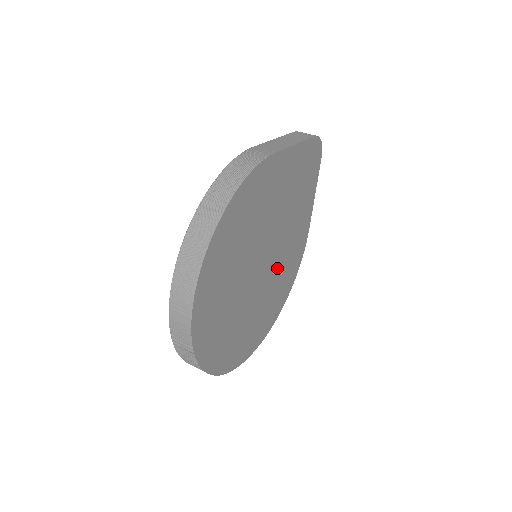
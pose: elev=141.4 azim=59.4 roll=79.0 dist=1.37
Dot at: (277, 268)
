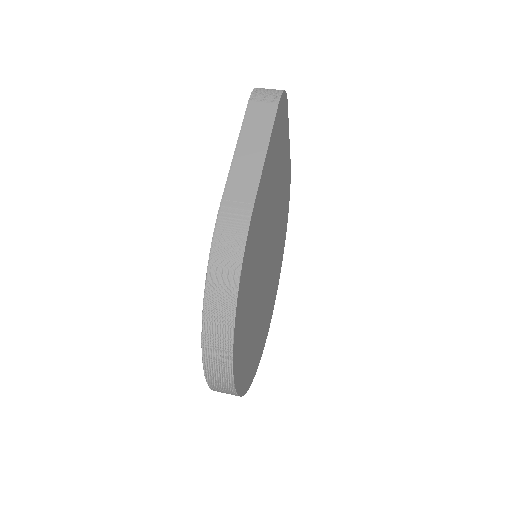
Dot at: (276, 238)
